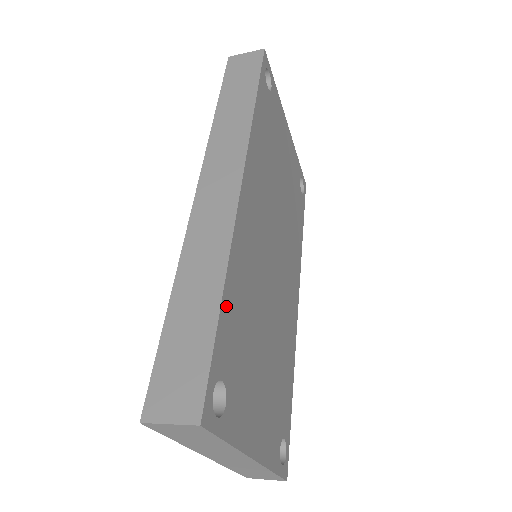
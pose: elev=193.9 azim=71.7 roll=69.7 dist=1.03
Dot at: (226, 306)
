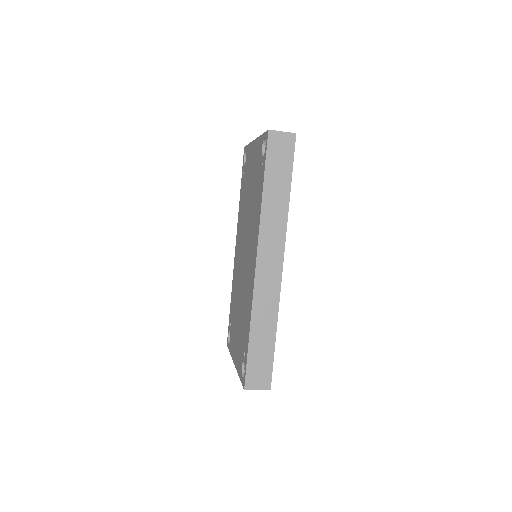
Dot at: occluded
